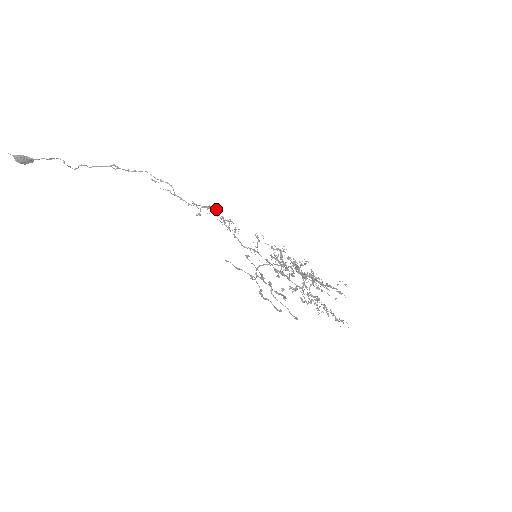
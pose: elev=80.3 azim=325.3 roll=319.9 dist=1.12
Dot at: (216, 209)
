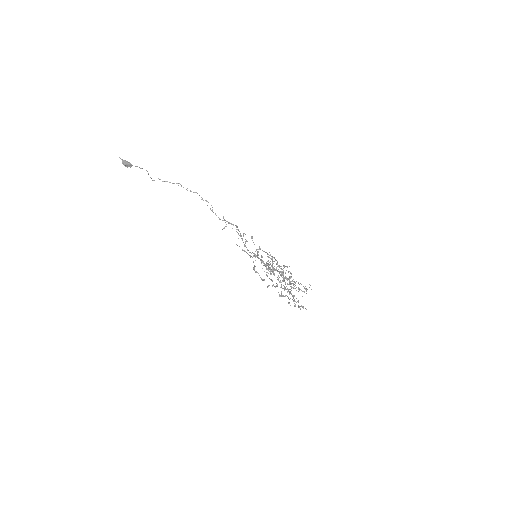
Dot at: (237, 226)
